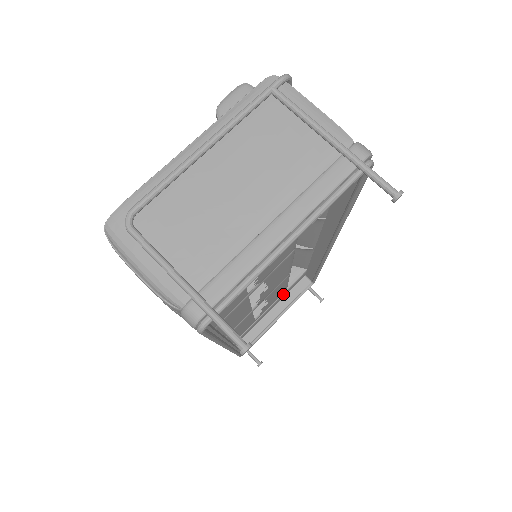
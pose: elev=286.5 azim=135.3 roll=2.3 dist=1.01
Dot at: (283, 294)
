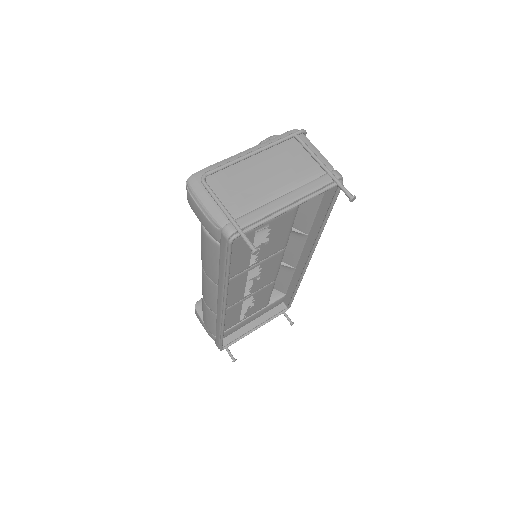
Dot at: (264, 308)
